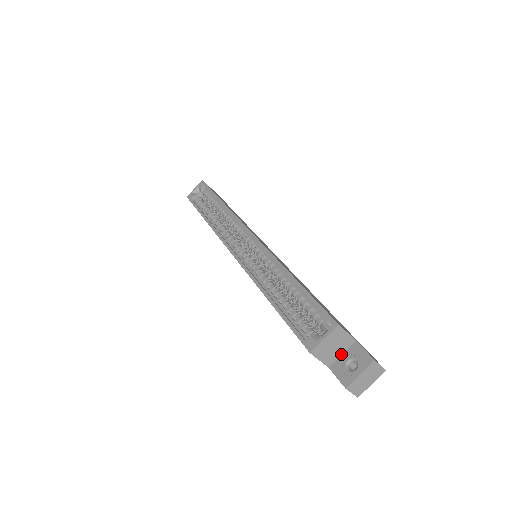
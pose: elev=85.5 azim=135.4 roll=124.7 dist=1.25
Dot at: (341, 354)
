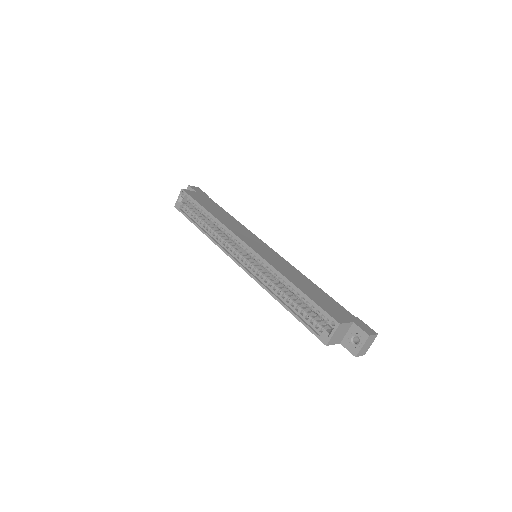
Dot at: (346, 333)
